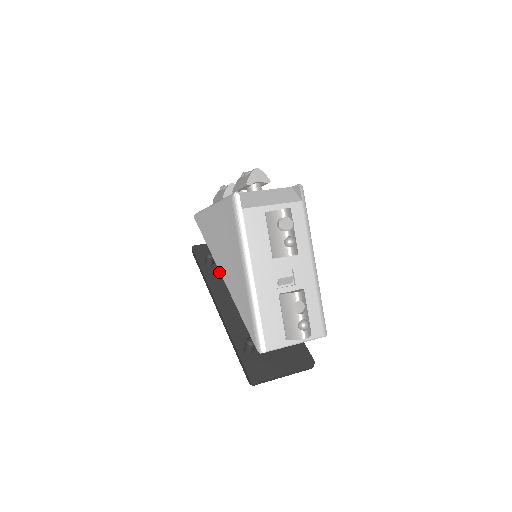
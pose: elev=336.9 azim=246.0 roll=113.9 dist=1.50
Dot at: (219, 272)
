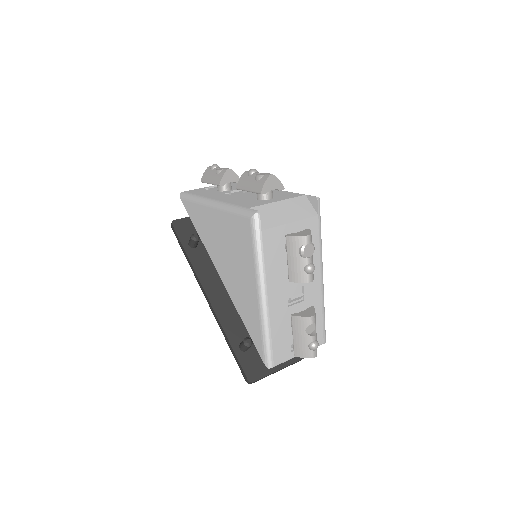
Dot at: (204, 254)
